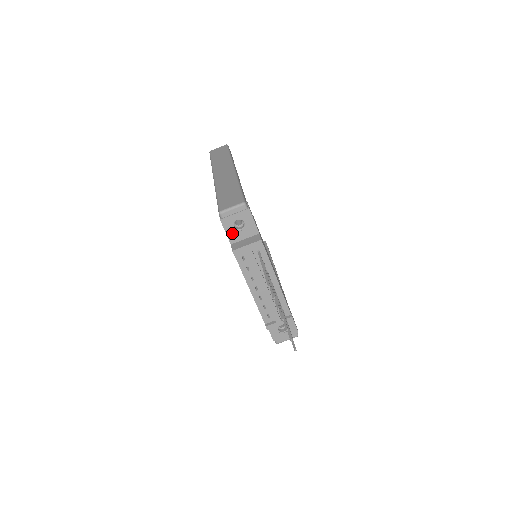
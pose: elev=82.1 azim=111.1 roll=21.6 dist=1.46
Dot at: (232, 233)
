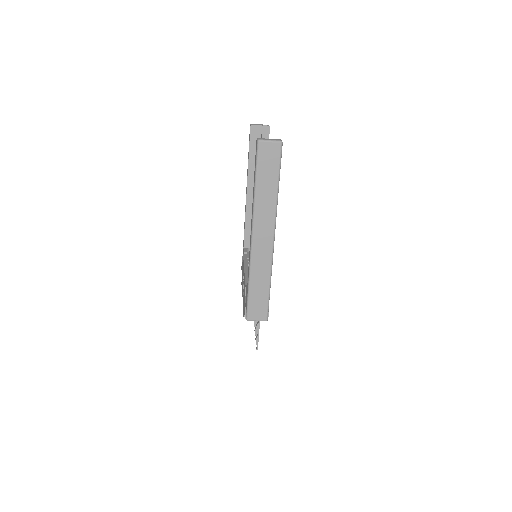
Dot at: occluded
